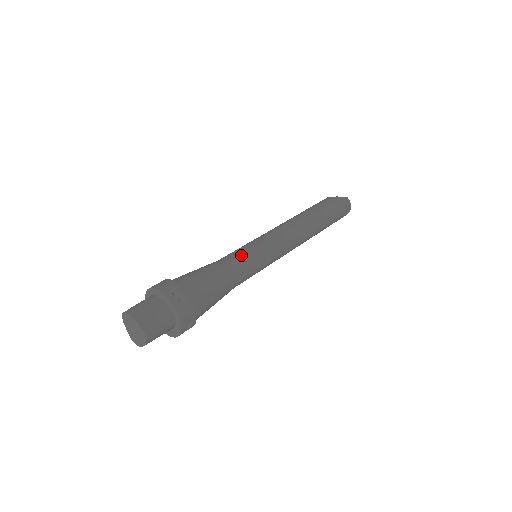
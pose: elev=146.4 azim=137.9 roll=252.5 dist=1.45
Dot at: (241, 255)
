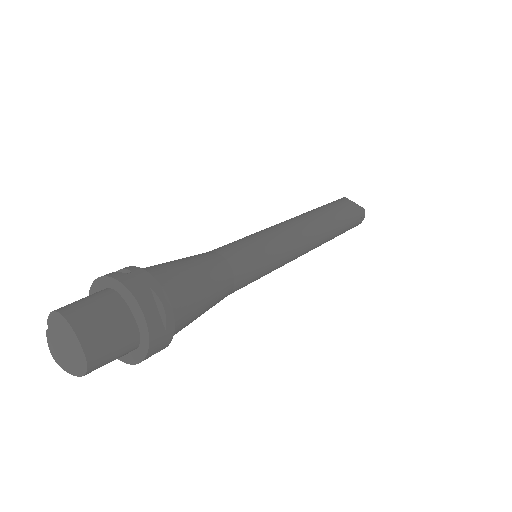
Dot at: (248, 257)
